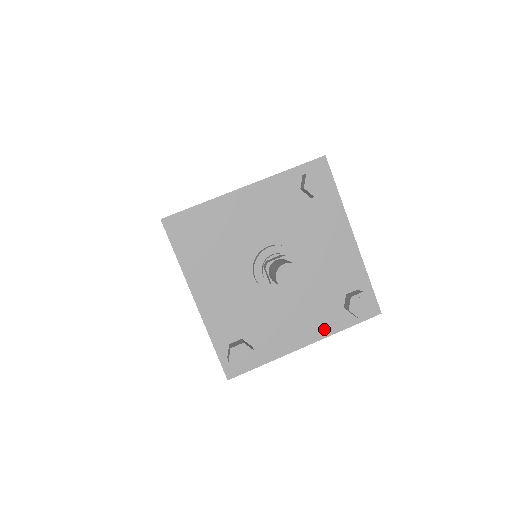
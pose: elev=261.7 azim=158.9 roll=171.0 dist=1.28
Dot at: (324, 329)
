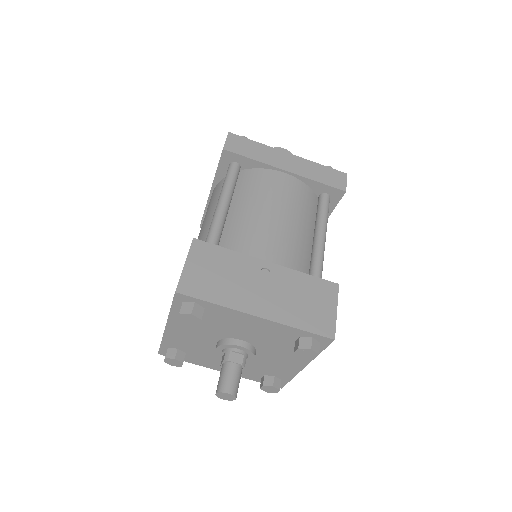
Dot at: occluded
